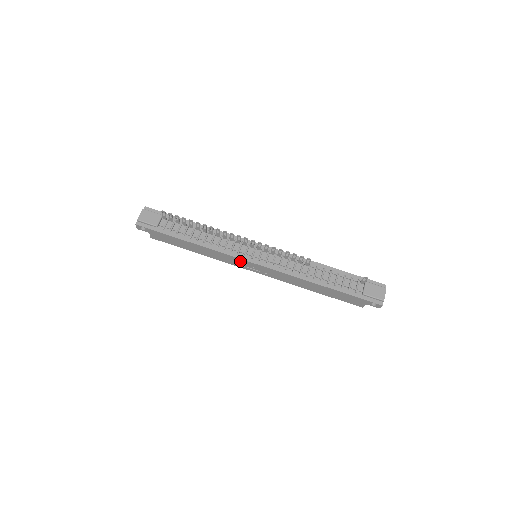
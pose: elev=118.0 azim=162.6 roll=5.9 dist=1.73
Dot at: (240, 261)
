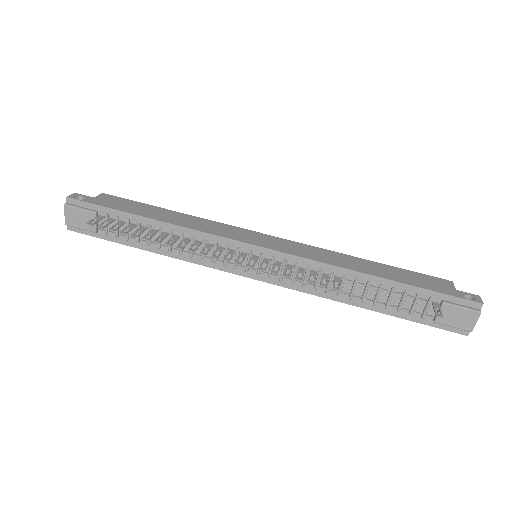
Dot at: occluded
